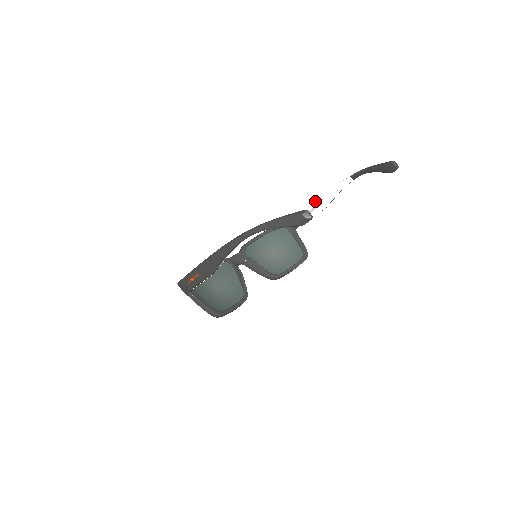
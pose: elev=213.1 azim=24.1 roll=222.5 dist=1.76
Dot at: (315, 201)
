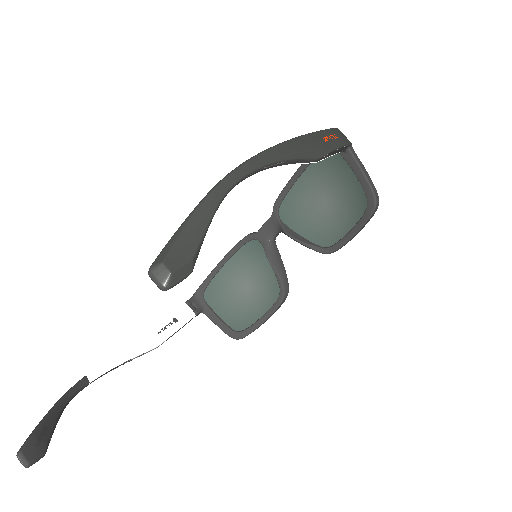
Dot at: occluded
